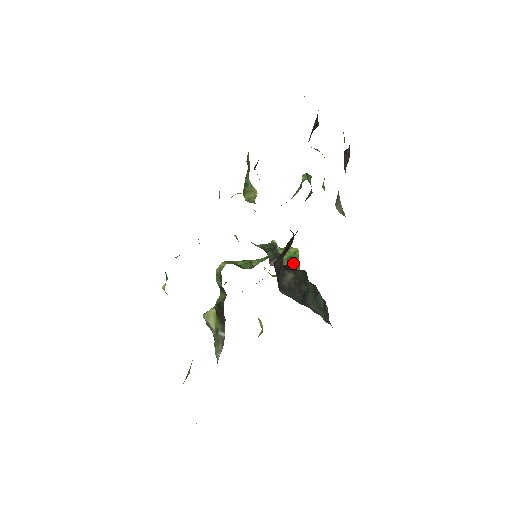
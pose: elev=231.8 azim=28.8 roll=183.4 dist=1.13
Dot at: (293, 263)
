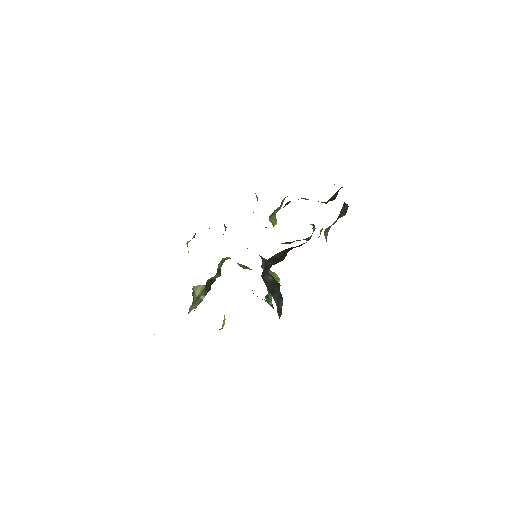
Dot at: occluded
